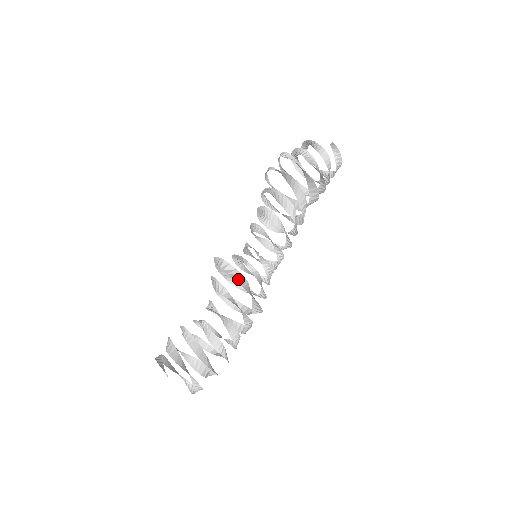
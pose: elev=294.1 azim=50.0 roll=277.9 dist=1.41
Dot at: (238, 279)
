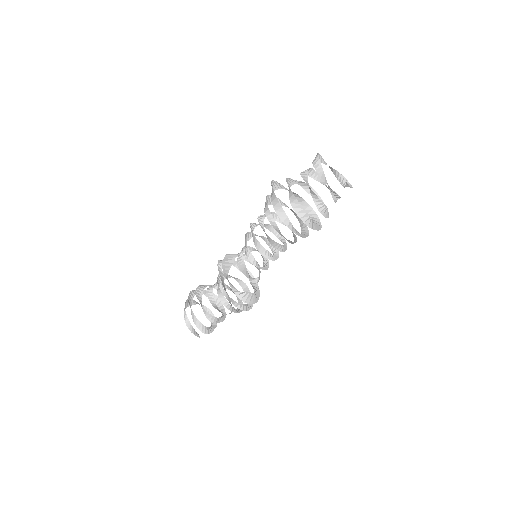
Dot at: (248, 299)
